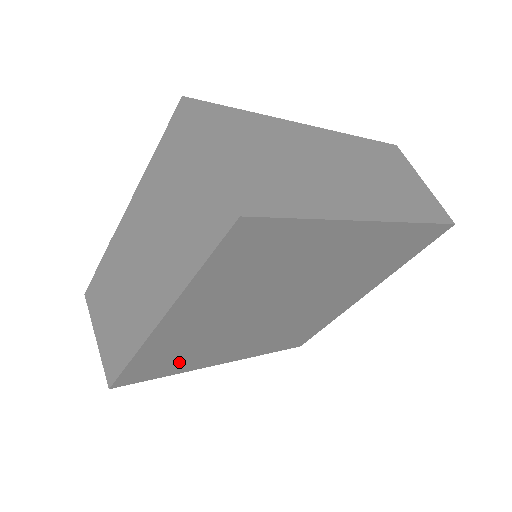
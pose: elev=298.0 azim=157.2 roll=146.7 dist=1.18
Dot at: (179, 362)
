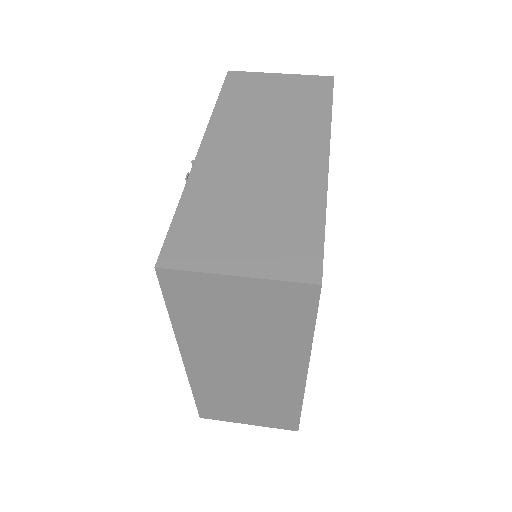
Dot at: occluded
